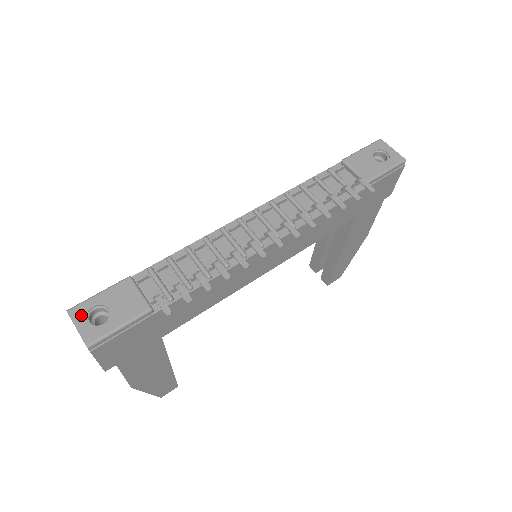
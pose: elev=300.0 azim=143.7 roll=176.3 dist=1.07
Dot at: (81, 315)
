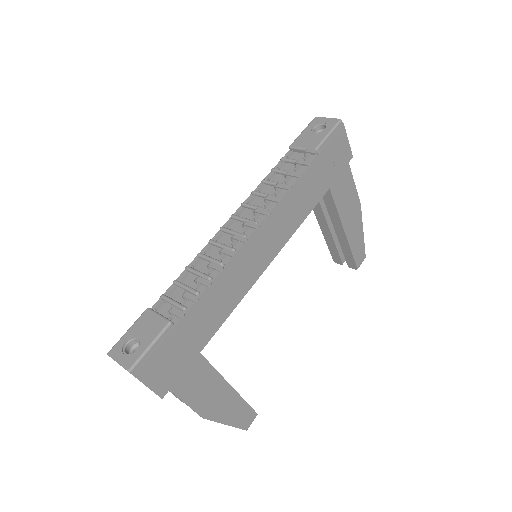
Dot at: (118, 352)
